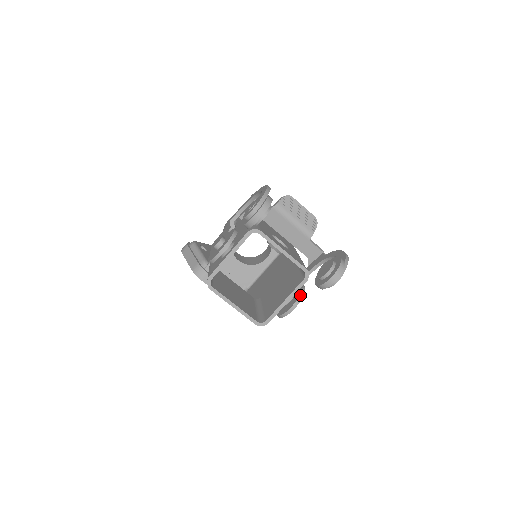
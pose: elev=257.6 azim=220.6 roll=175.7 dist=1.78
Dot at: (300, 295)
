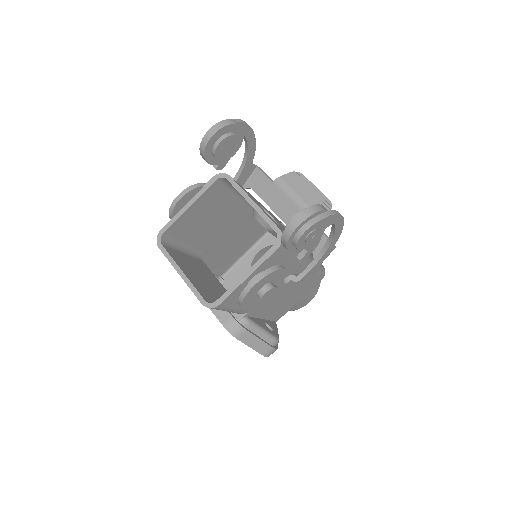
Dot at: (268, 269)
